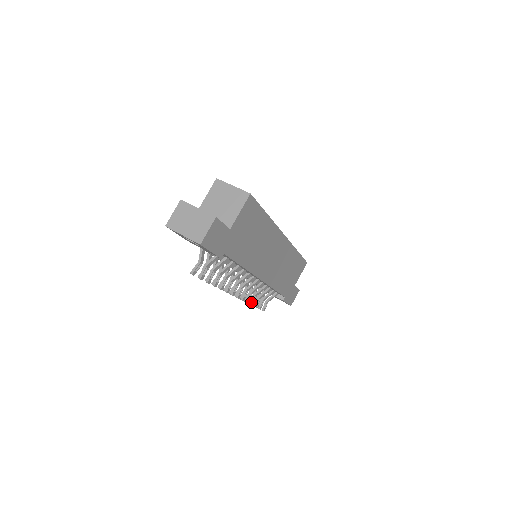
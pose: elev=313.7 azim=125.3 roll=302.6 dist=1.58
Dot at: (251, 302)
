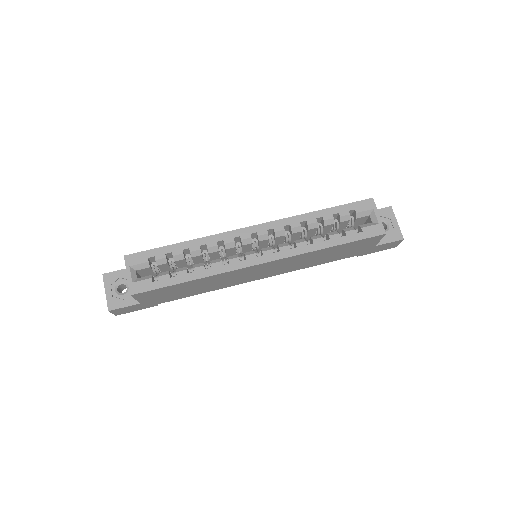
Dot at: occluded
